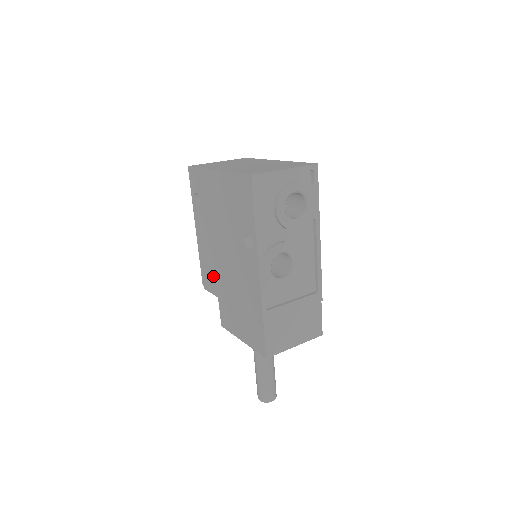
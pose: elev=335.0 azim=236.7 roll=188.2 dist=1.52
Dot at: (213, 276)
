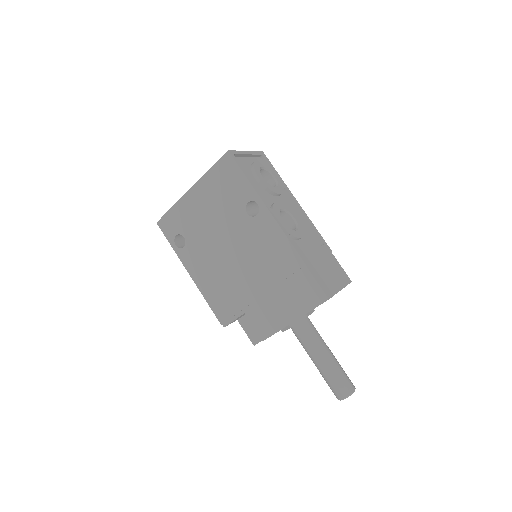
Dot at: (229, 295)
